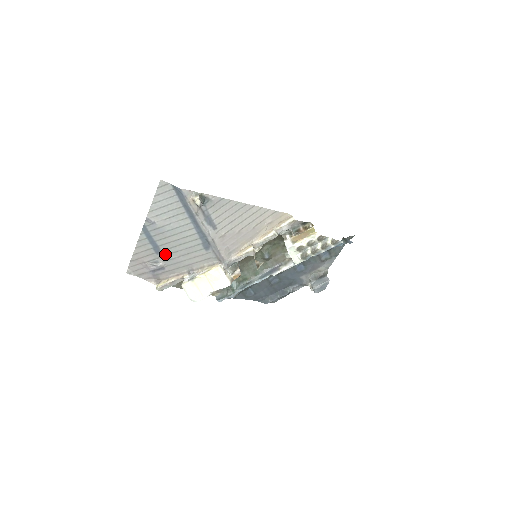
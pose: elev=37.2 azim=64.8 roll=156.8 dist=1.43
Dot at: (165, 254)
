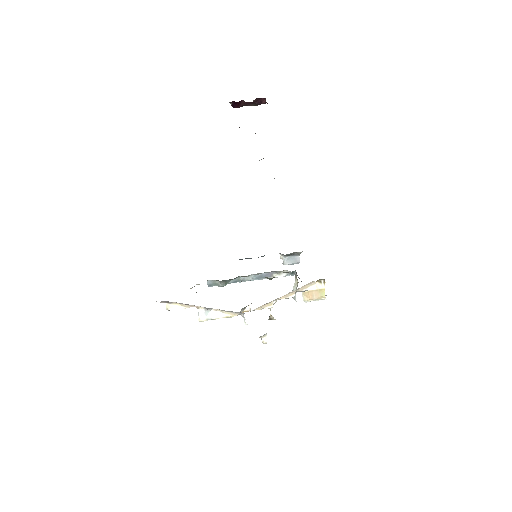
Dot at: occluded
